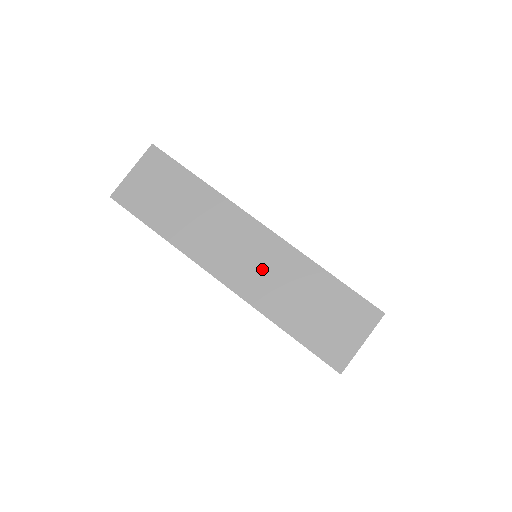
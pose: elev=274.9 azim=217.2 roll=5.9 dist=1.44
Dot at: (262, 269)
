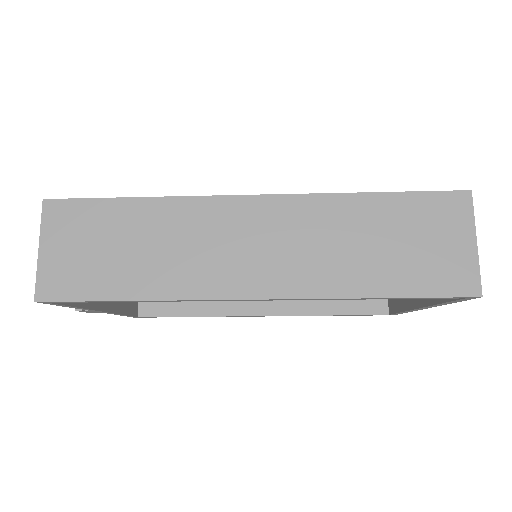
Dot at: (293, 246)
